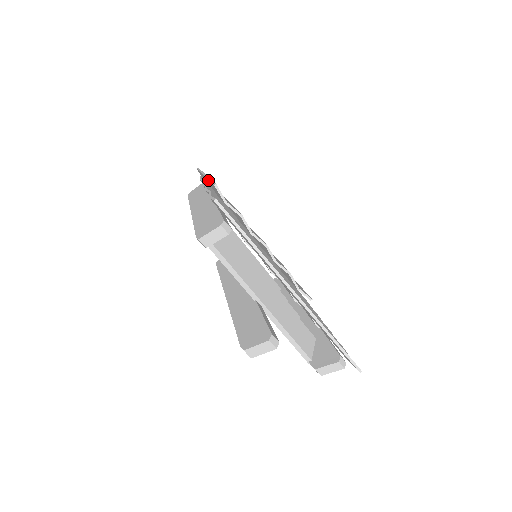
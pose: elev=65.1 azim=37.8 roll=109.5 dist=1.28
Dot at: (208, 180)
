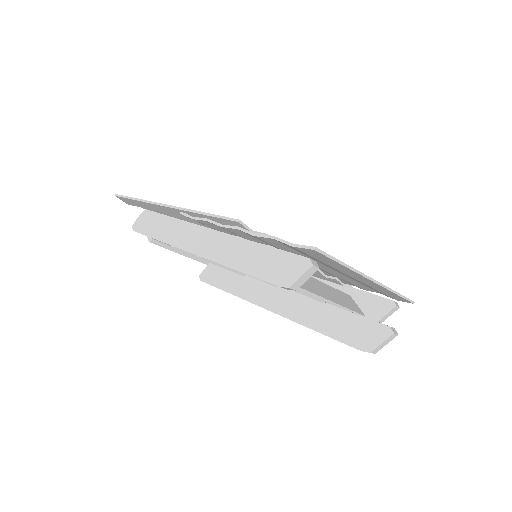
Dot at: (195, 213)
